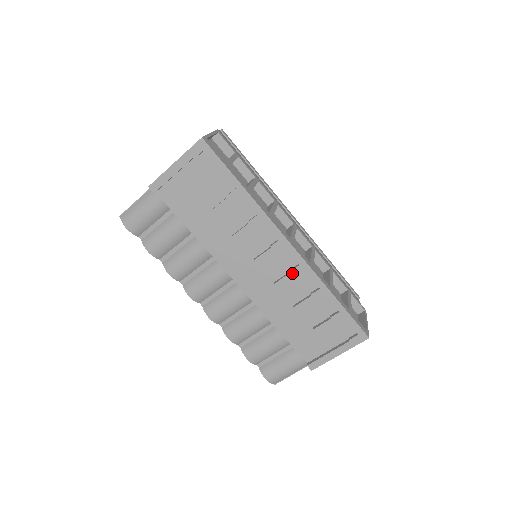
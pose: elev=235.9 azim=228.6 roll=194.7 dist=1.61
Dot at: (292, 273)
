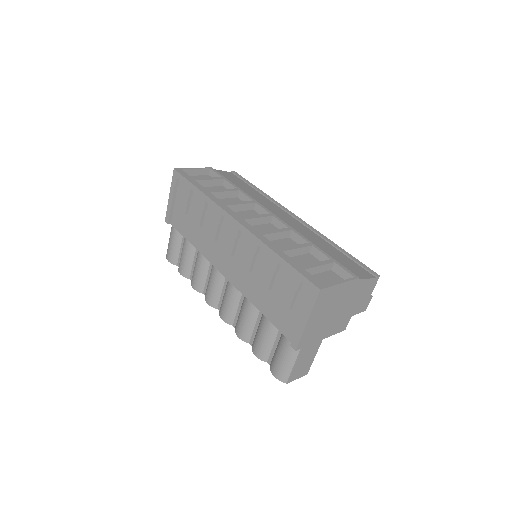
Dot at: (245, 246)
